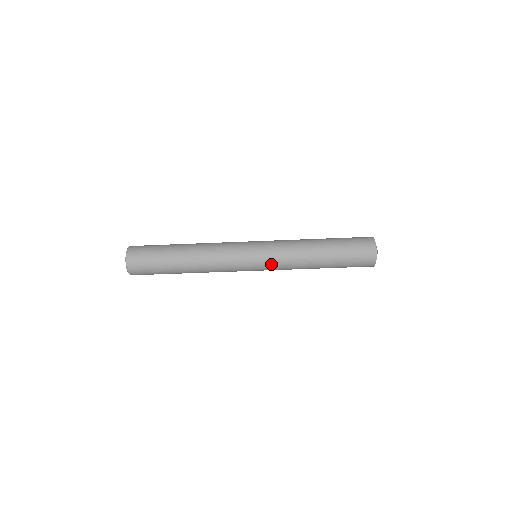
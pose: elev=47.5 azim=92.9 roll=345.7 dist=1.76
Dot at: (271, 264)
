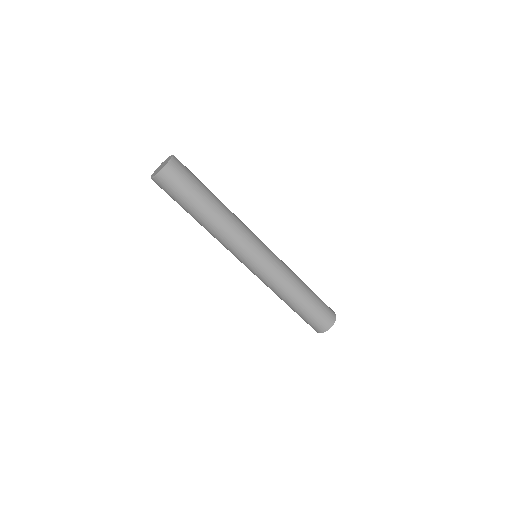
Dot at: (268, 271)
